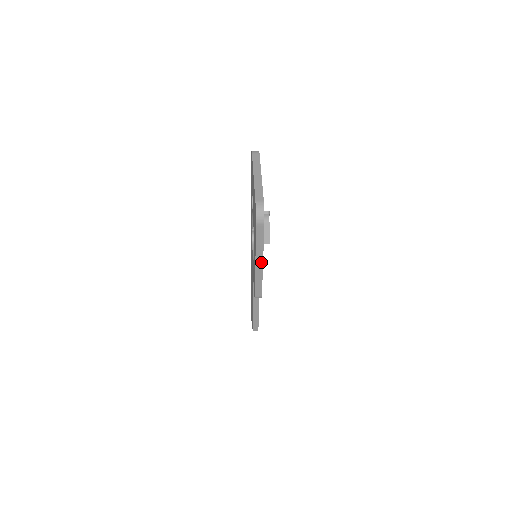
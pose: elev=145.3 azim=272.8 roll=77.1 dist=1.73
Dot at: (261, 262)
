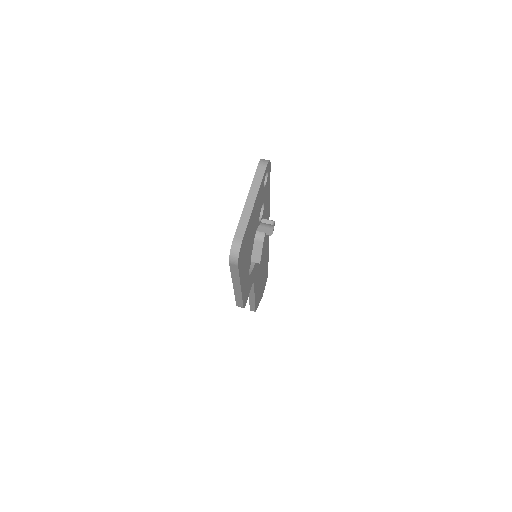
Dot at: (239, 287)
